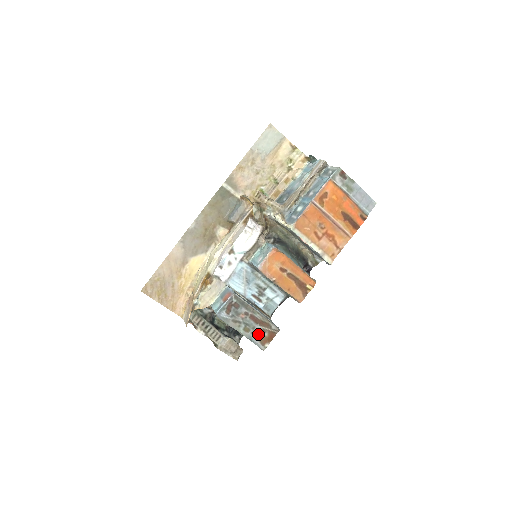
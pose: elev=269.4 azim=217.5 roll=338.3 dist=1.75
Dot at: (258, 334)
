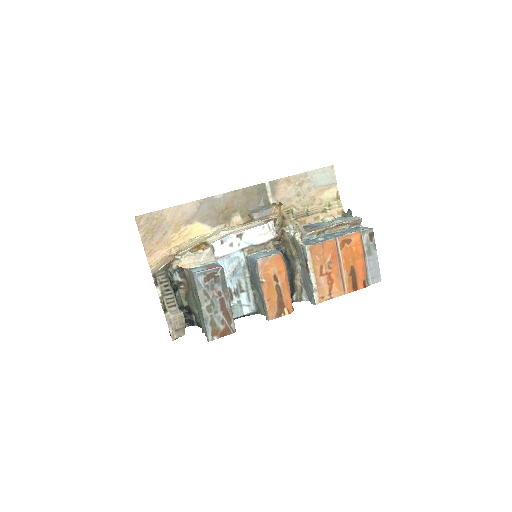
Dot at: (215, 321)
